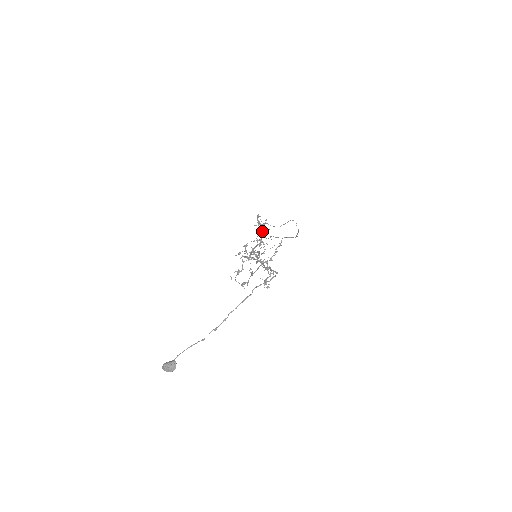
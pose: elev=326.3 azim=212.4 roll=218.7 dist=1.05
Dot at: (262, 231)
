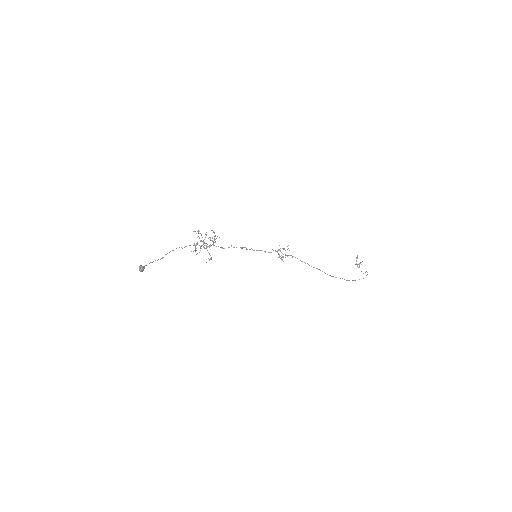
Dot at: occluded
